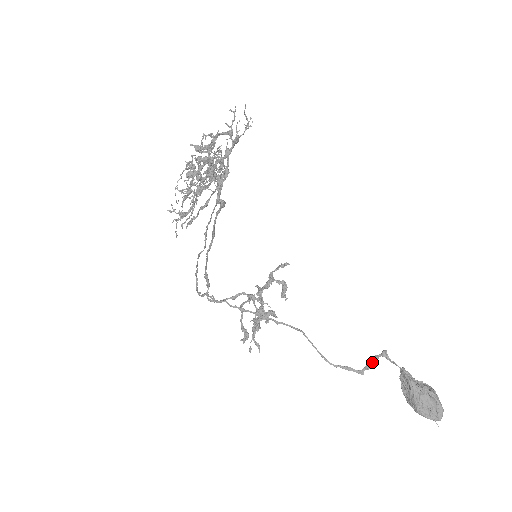
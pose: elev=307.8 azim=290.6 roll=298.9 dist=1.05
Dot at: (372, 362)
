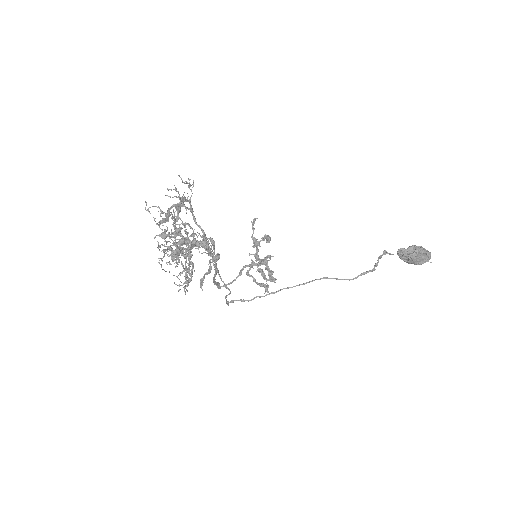
Dot at: (378, 261)
